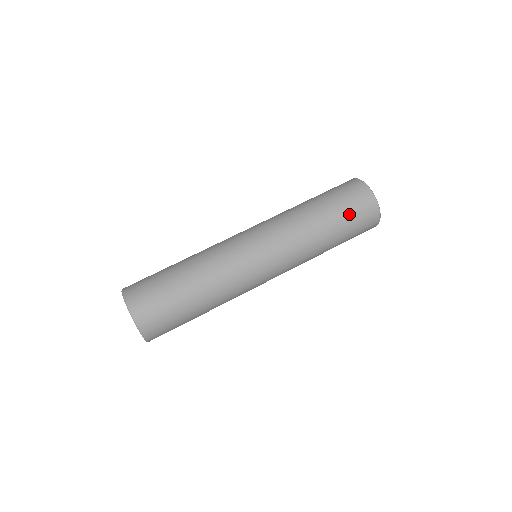
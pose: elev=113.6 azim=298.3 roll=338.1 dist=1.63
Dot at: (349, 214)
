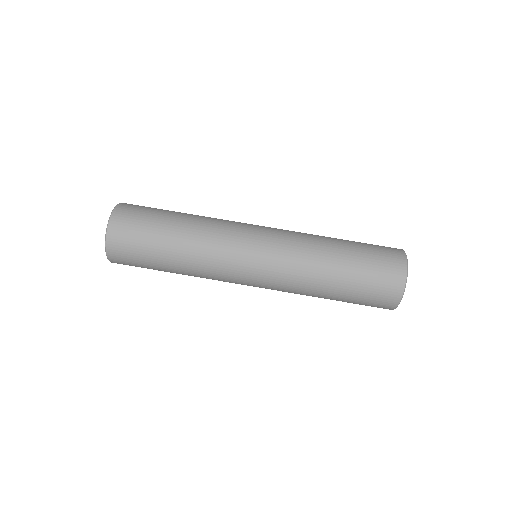
Dot at: (360, 300)
